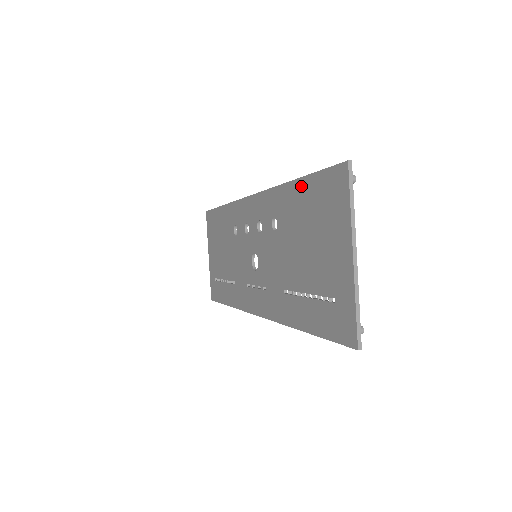
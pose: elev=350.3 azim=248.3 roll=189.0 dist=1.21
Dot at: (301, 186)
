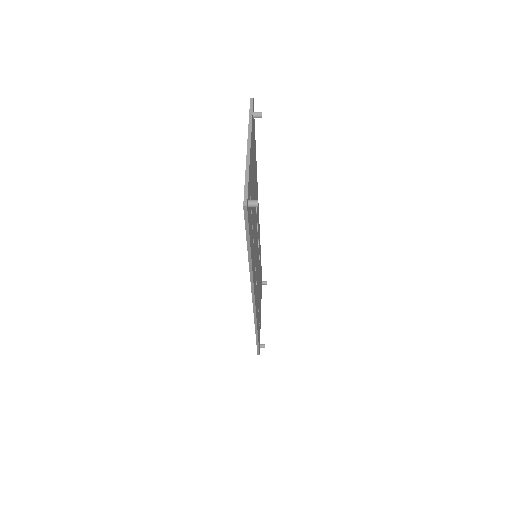
Dot at: occluded
